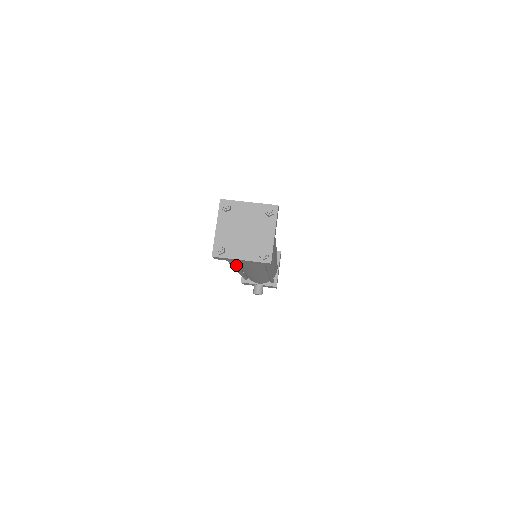
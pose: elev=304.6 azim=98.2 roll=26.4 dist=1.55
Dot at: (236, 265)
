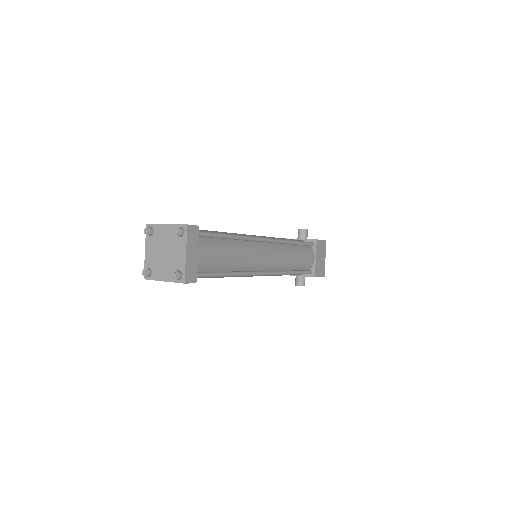
Dot at: occluded
